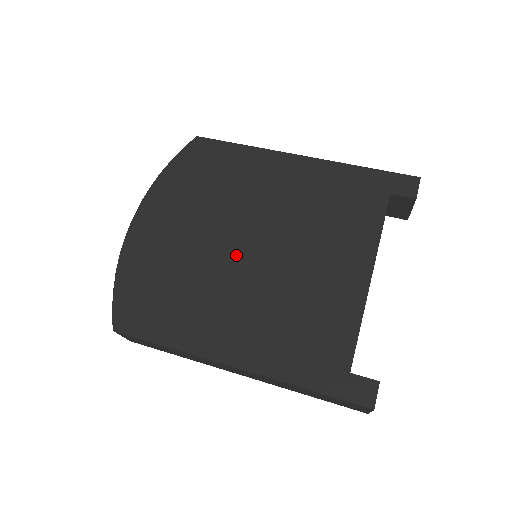
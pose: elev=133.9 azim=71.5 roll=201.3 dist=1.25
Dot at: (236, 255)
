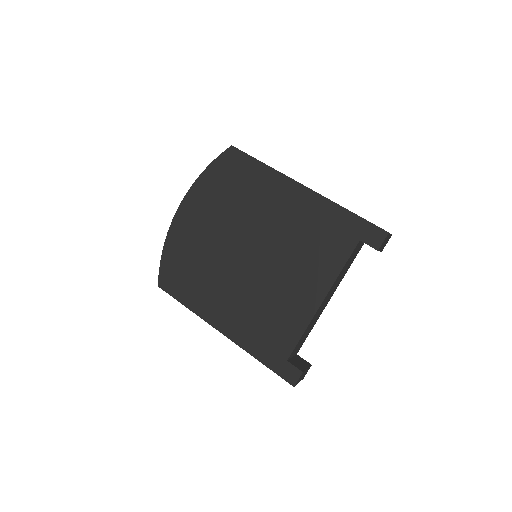
Dot at: (238, 257)
